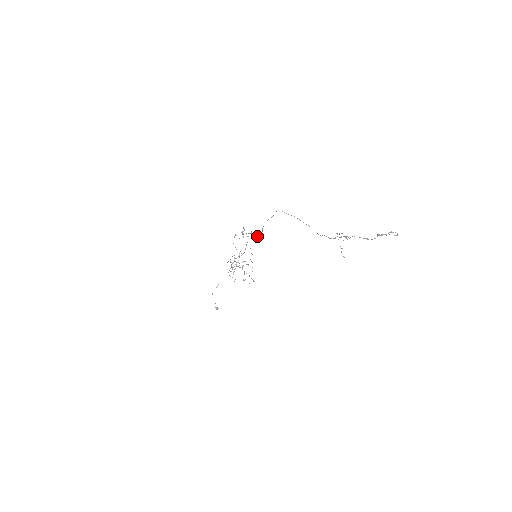
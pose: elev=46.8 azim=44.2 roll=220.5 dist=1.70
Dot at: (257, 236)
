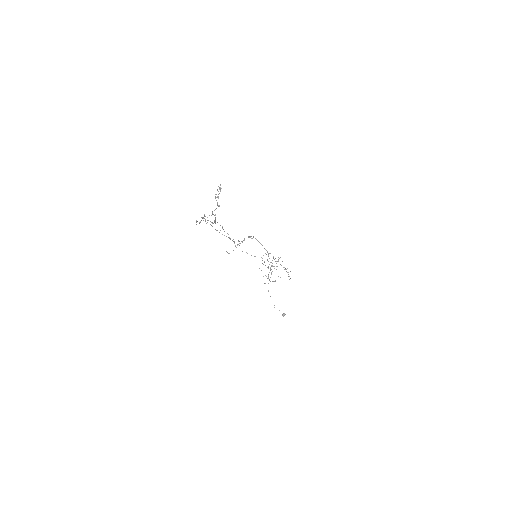
Dot at: (234, 242)
